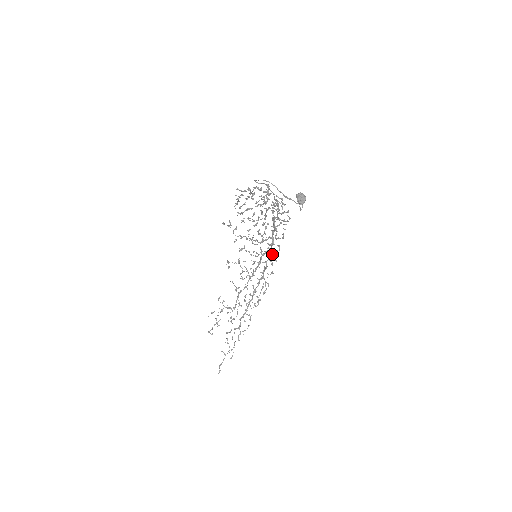
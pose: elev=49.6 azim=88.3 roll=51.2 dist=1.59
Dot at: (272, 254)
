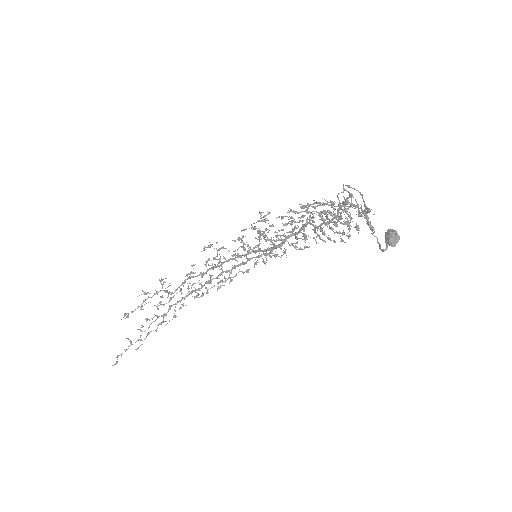
Dot at: (266, 255)
